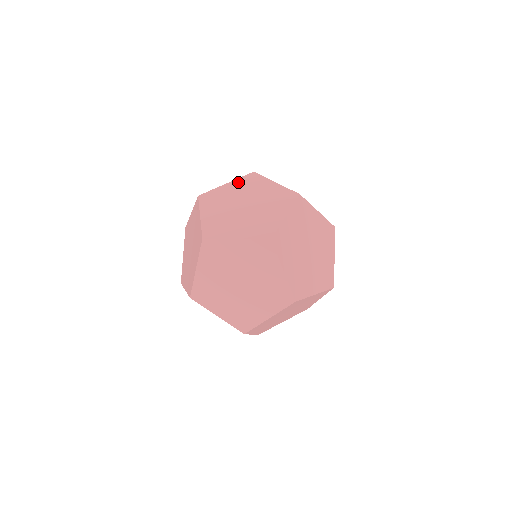
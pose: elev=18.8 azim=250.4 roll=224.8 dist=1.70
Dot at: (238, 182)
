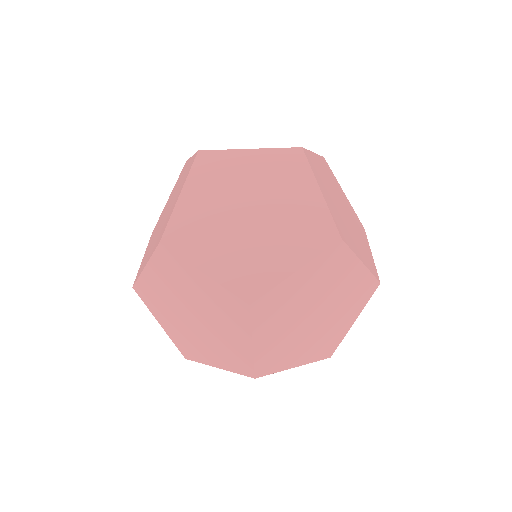
Dot at: occluded
